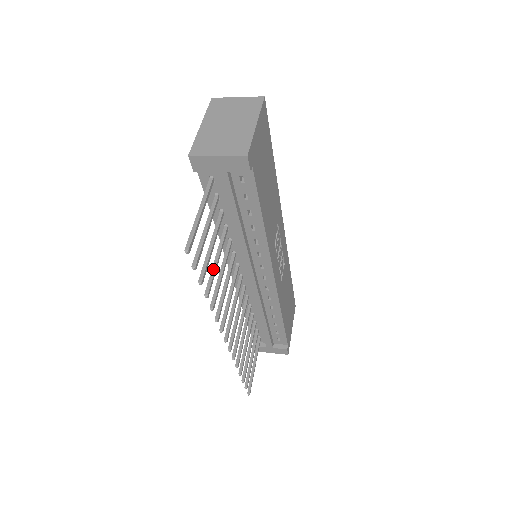
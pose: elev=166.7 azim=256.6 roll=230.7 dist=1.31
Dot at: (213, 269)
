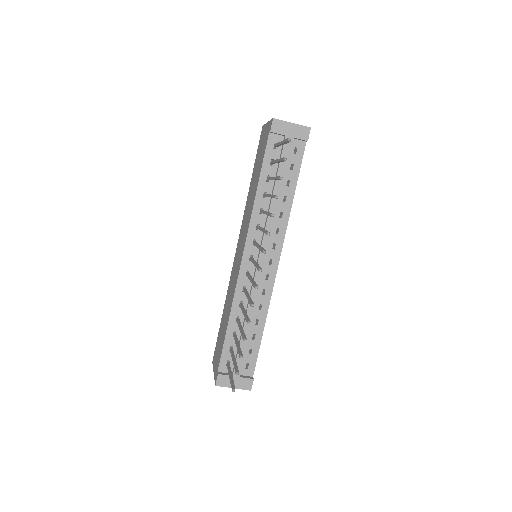
Dot at: occluded
